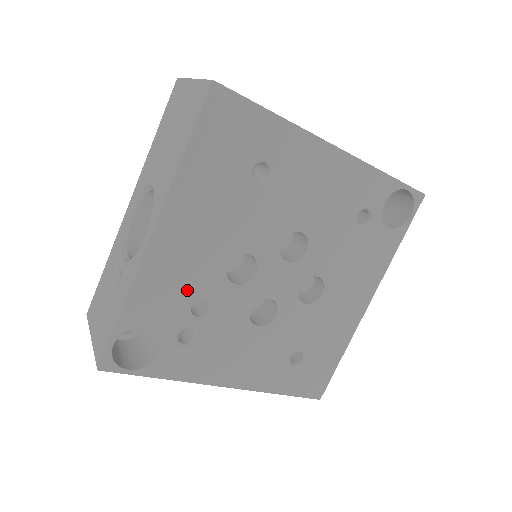
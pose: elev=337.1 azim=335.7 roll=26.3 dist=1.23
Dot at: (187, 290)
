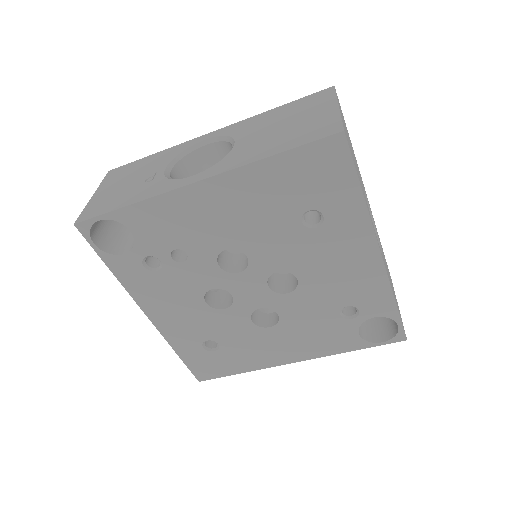
Dot at: (183, 237)
